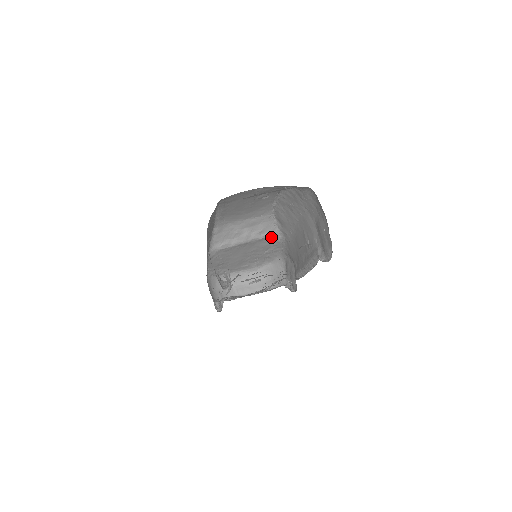
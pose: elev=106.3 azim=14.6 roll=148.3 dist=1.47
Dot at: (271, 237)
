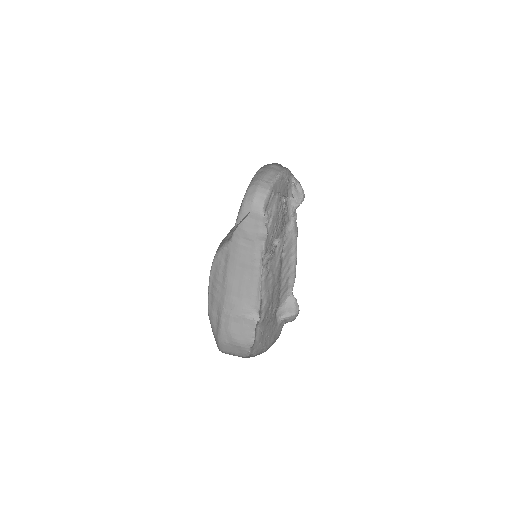
Dot at: occluded
